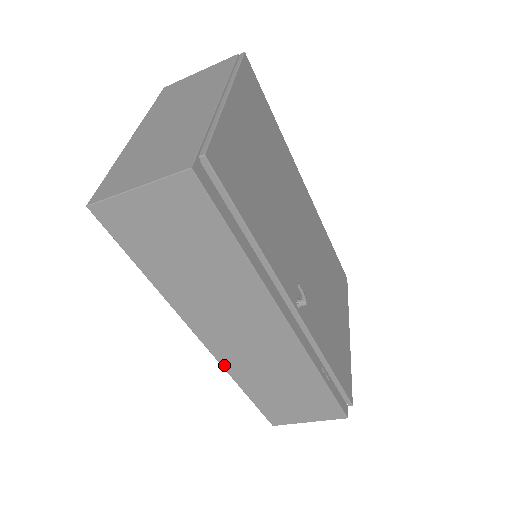
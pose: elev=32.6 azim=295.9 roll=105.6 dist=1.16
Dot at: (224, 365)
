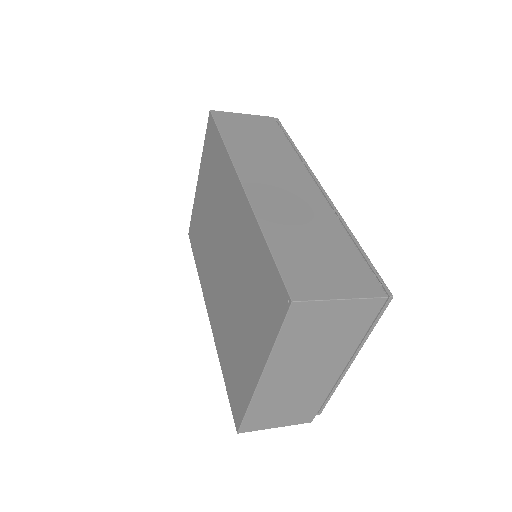
Dot at: occluded
